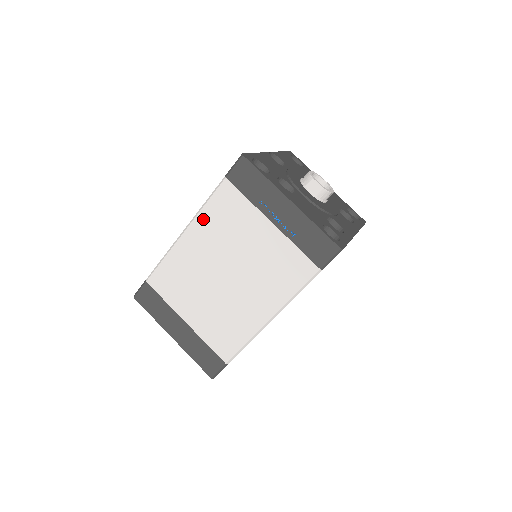
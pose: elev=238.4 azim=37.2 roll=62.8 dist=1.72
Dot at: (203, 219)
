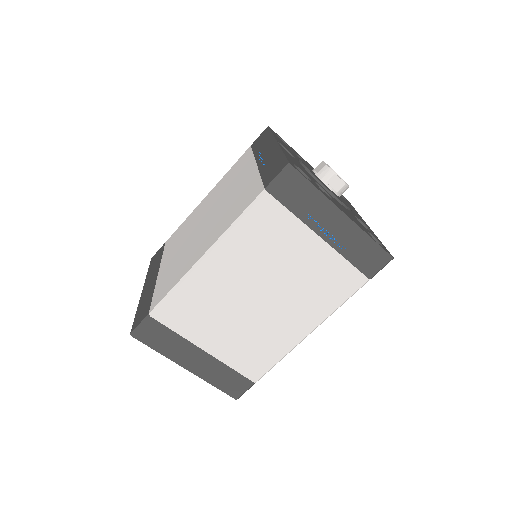
Dot at: (234, 240)
